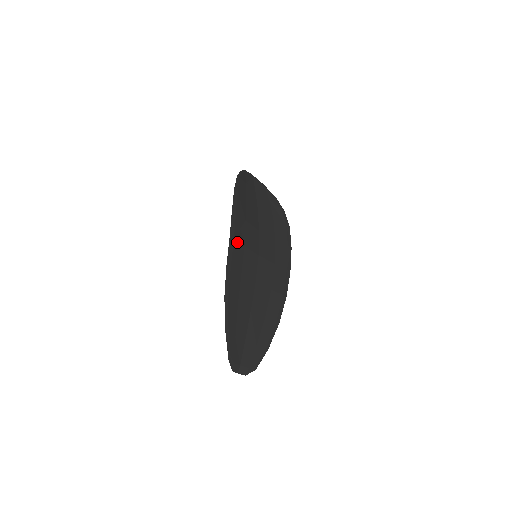
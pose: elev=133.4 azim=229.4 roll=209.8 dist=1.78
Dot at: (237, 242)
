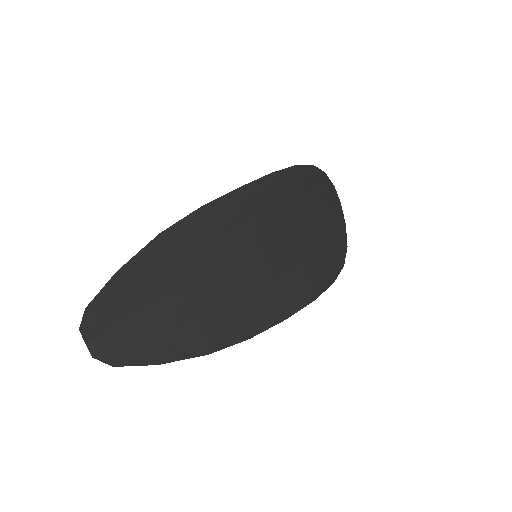
Dot at: (242, 206)
